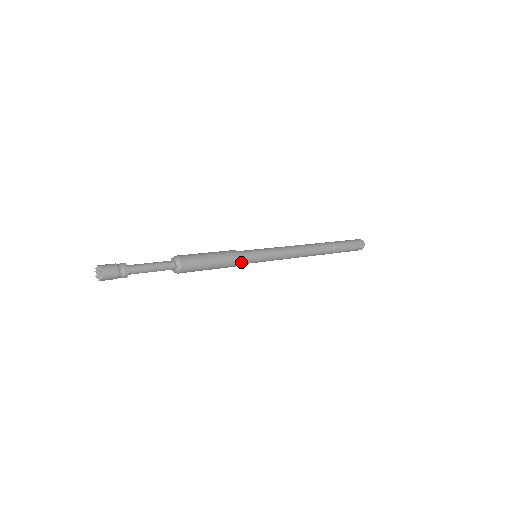
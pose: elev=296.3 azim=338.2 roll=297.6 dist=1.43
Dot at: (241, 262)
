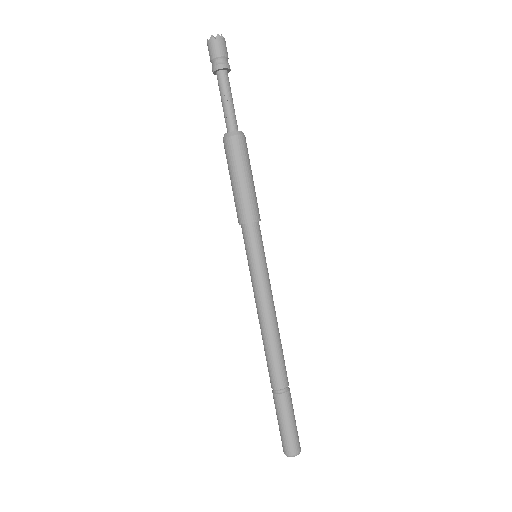
Dot at: (250, 228)
